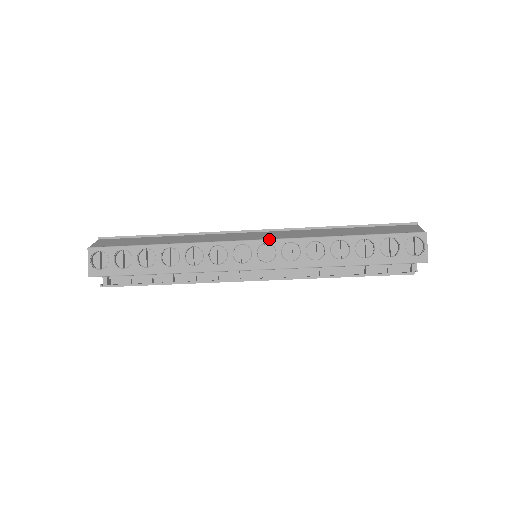
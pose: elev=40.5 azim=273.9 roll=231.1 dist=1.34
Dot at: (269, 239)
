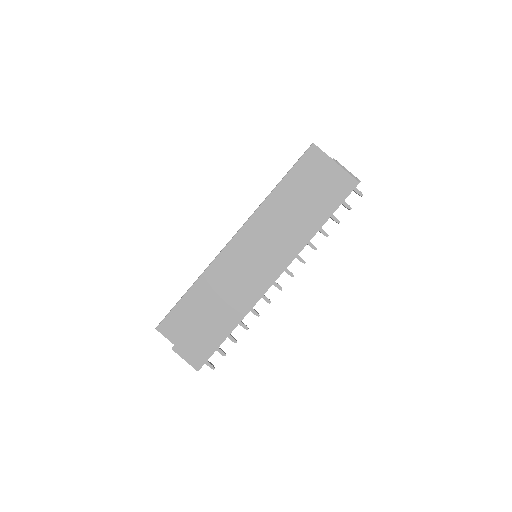
Dot at: occluded
